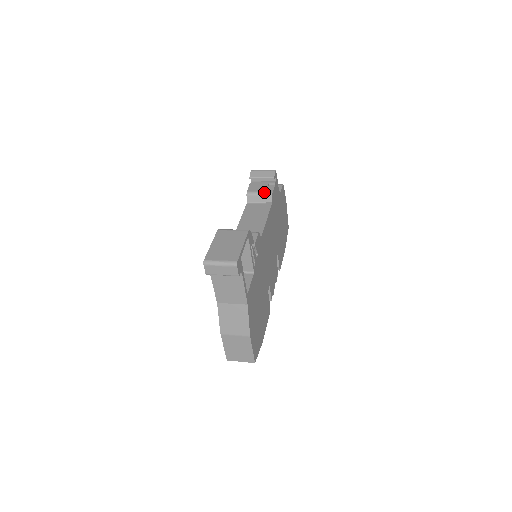
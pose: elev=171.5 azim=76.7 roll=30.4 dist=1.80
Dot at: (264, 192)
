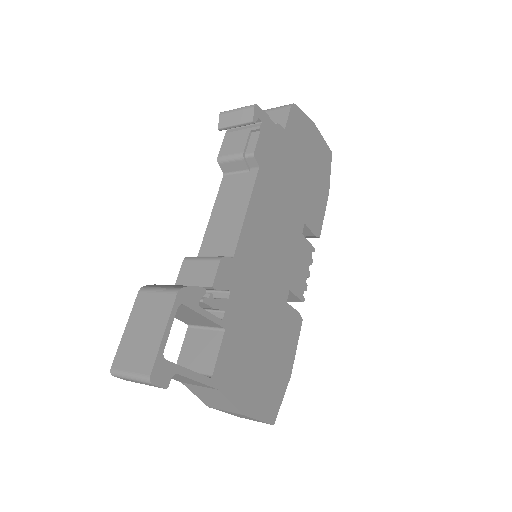
Dot at: (241, 154)
